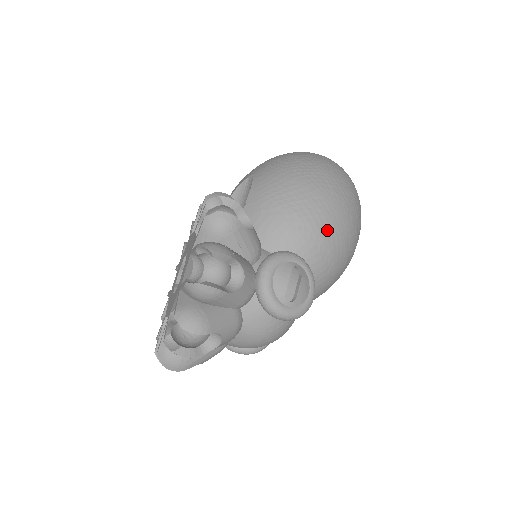
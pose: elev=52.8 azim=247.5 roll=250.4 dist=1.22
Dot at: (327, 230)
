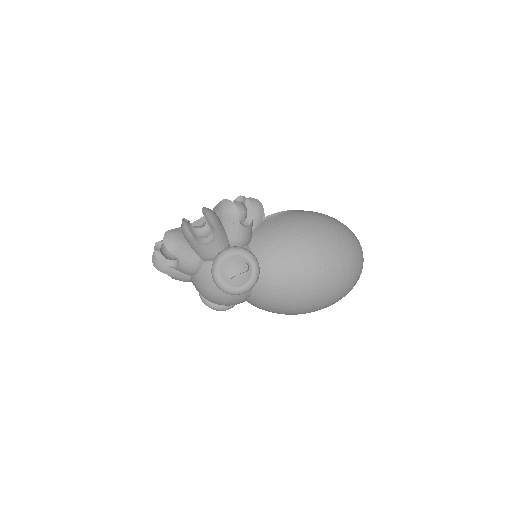
Dot at: (293, 267)
